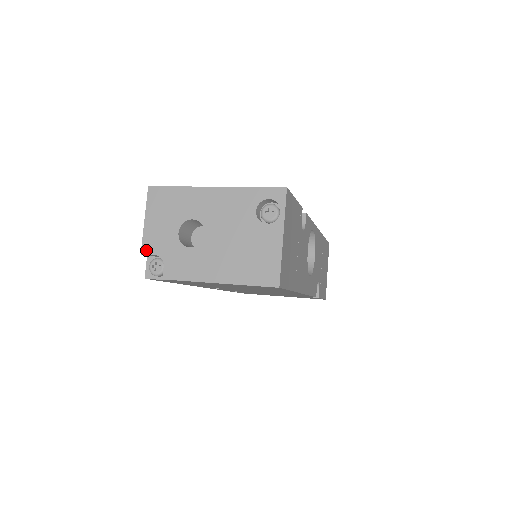
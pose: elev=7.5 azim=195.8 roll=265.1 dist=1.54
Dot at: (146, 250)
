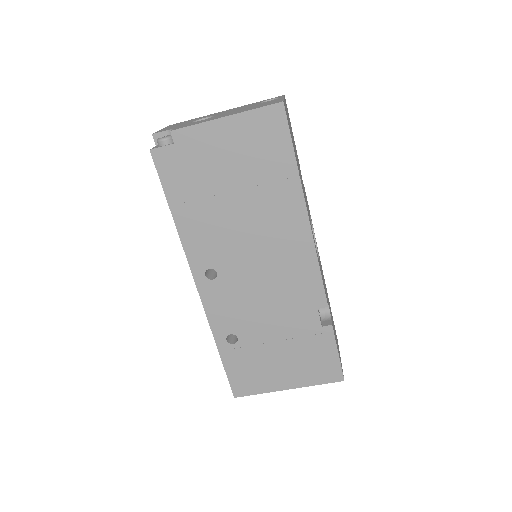
Dot at: (158, 132)
